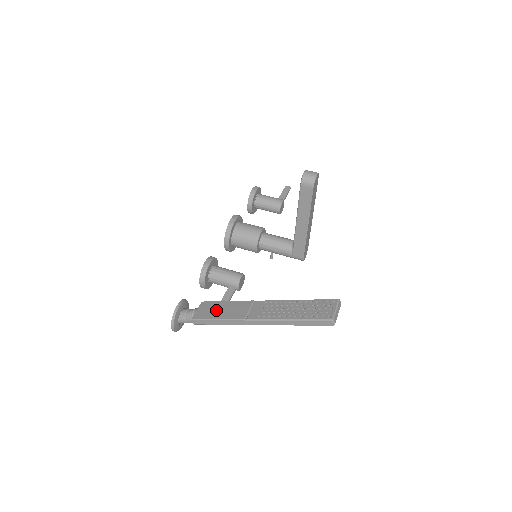
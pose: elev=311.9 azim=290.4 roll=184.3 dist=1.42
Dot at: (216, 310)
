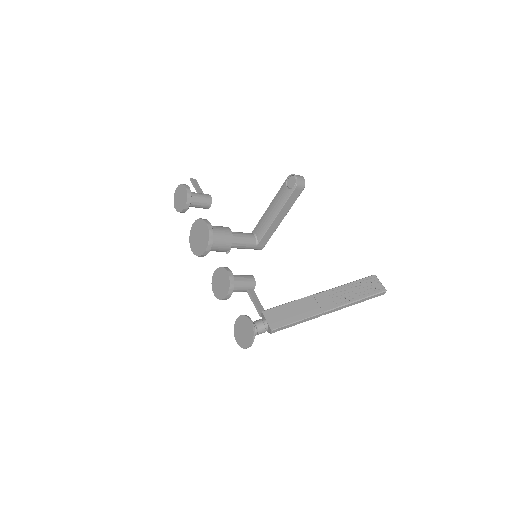
Dot at: (288, 314)
